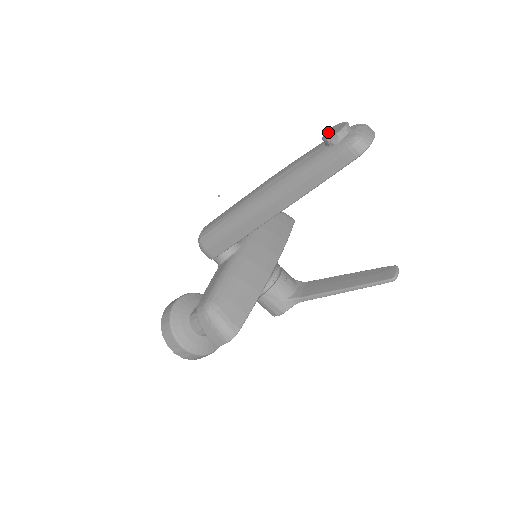
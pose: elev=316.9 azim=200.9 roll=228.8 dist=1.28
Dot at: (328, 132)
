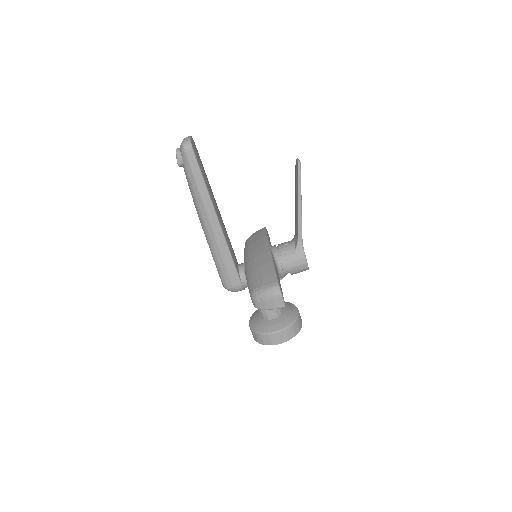
Dot at: occluded
